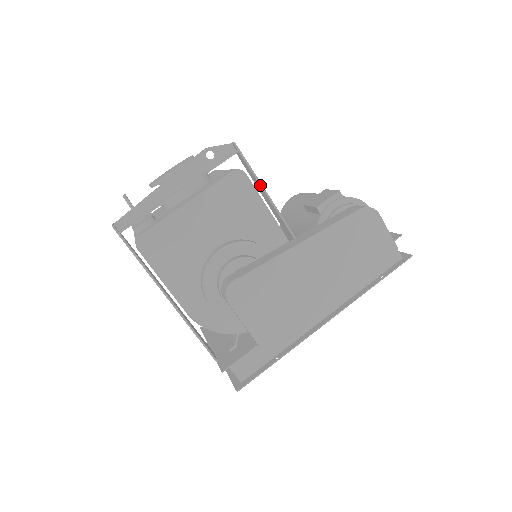
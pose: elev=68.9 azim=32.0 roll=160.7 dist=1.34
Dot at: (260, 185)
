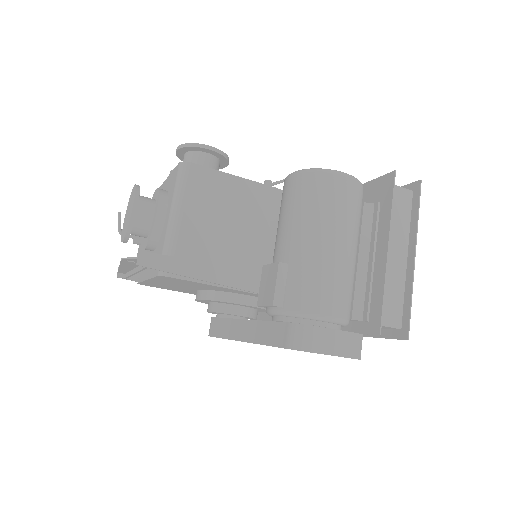
Dot at: (193, 278)
